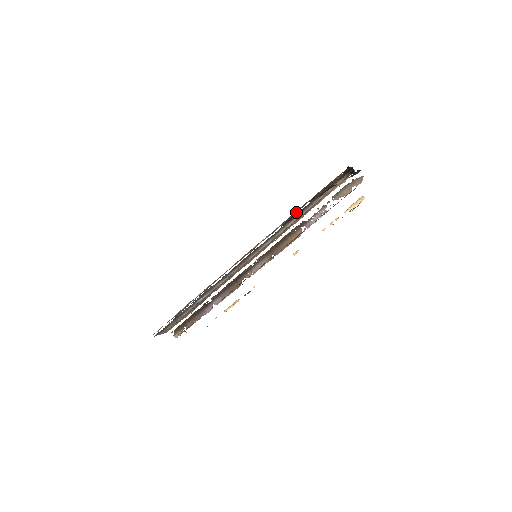
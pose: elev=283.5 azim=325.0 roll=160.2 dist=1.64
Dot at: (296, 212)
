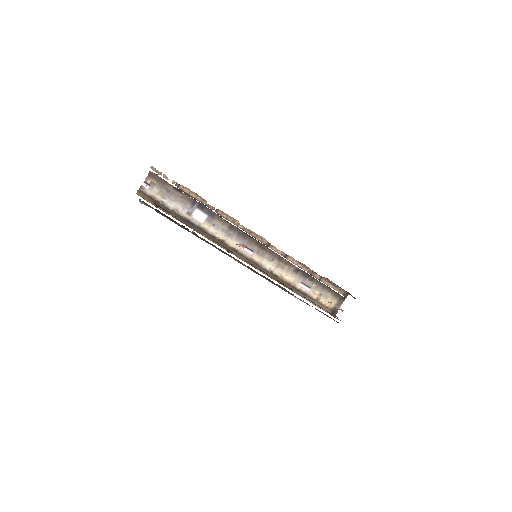
Dot at: (308, 268)
